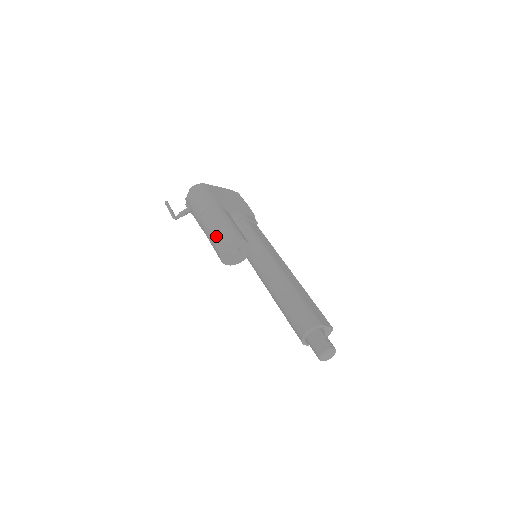
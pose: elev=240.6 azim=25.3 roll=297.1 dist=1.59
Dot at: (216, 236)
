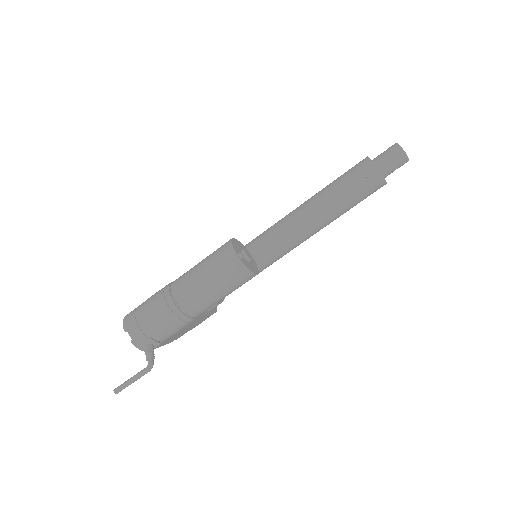
Dot at: (214, 267)
